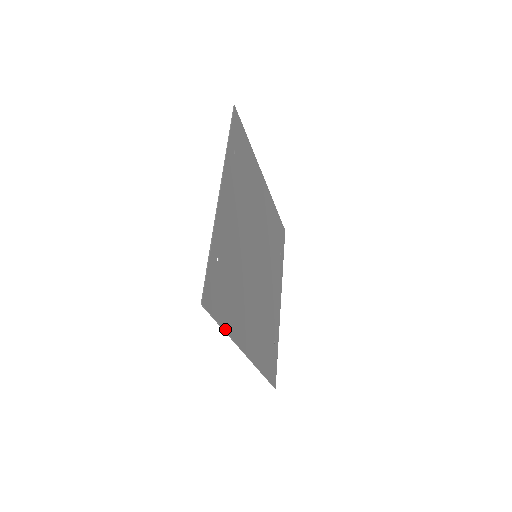
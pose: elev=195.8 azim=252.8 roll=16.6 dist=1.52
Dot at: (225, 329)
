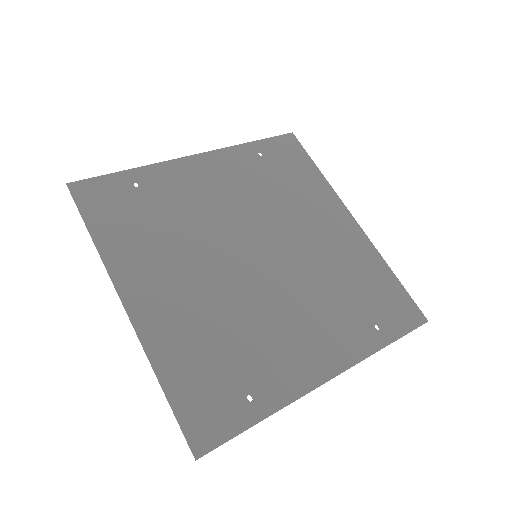
Dot at: (94, 236)
